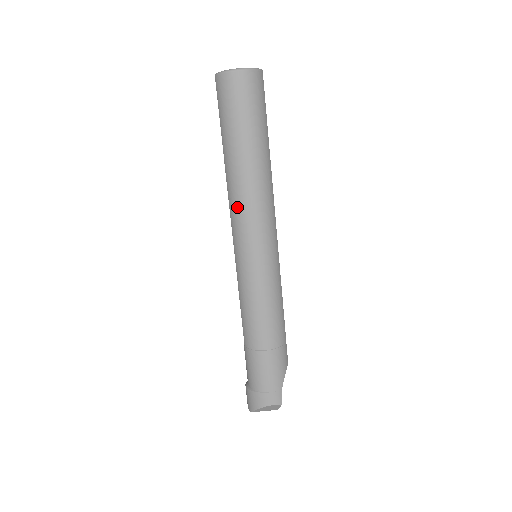
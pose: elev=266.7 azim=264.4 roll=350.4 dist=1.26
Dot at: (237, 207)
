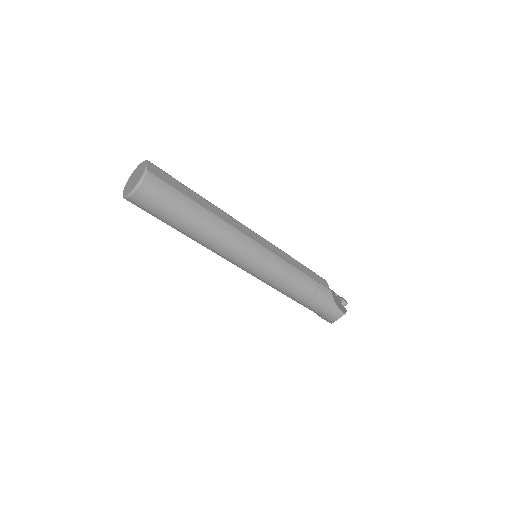
Dot at: (216, 253)
